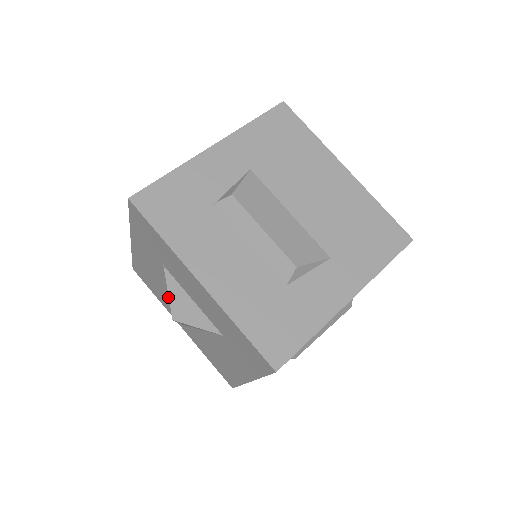
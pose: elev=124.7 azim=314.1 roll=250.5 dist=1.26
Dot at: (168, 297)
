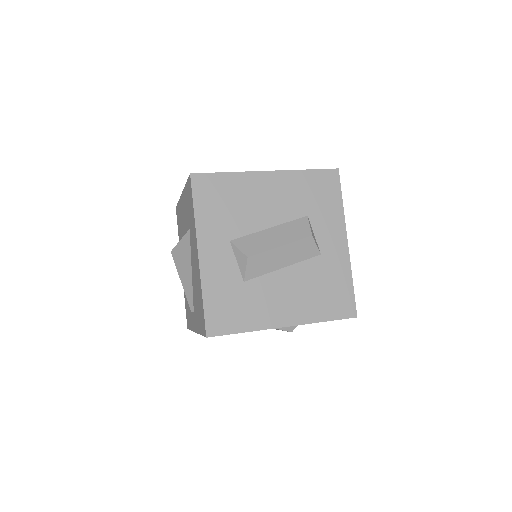
Dot at: occluded
